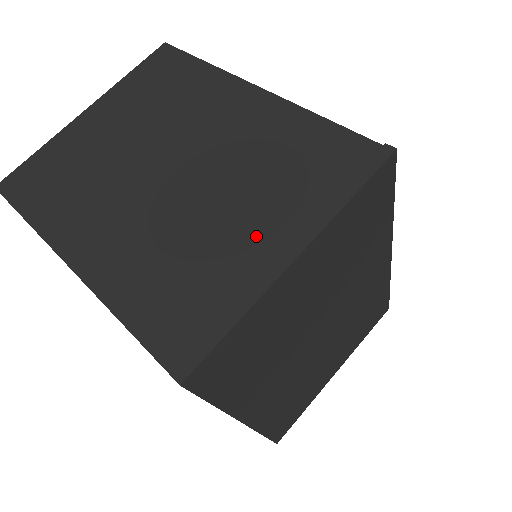
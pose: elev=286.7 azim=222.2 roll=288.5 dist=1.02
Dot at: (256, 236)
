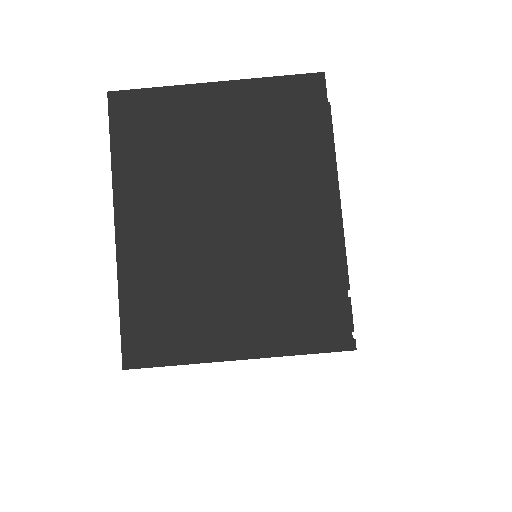
Dot at: (232, 323)
